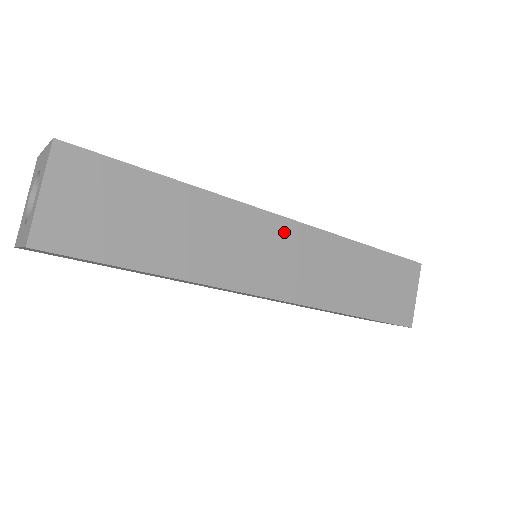
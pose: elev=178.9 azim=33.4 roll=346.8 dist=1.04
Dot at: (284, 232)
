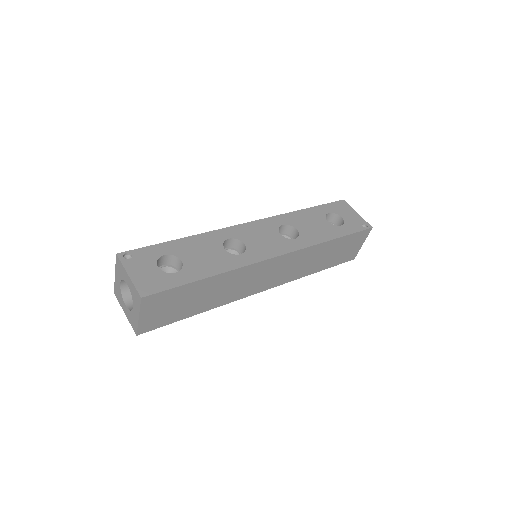
Dot at: (275, 263)
